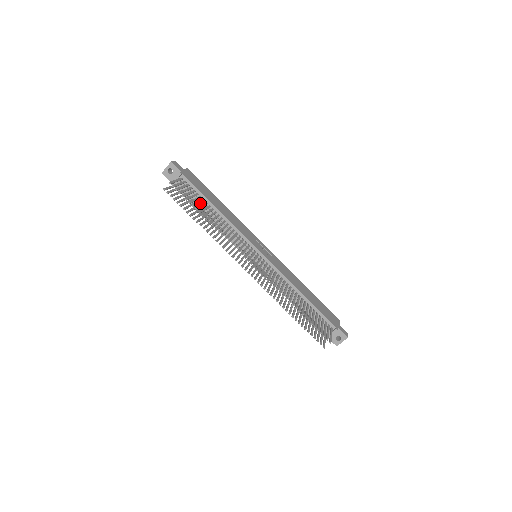
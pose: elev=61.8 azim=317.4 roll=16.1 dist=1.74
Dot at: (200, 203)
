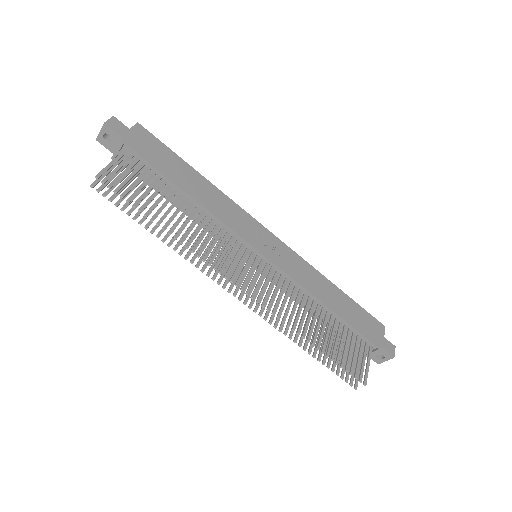
Dot at: occluded
